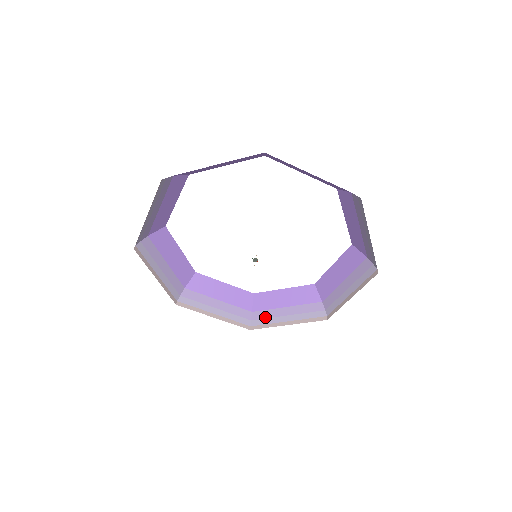
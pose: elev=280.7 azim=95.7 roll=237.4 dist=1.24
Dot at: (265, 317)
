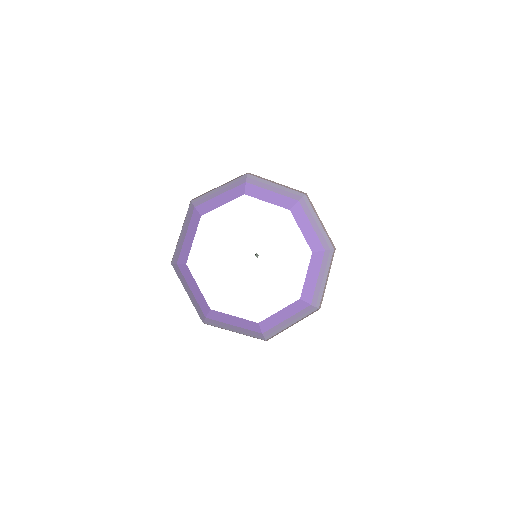
Dot at: (318, 295)
